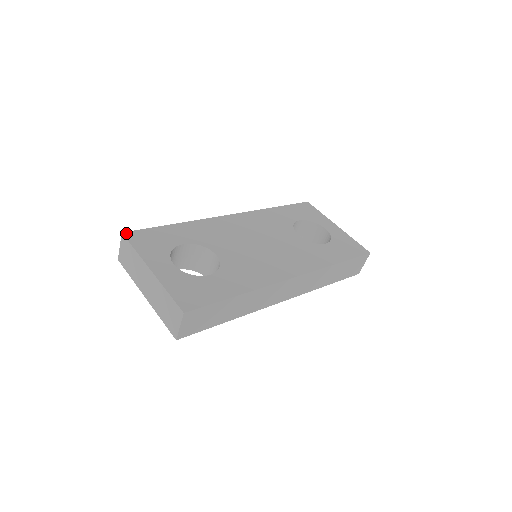
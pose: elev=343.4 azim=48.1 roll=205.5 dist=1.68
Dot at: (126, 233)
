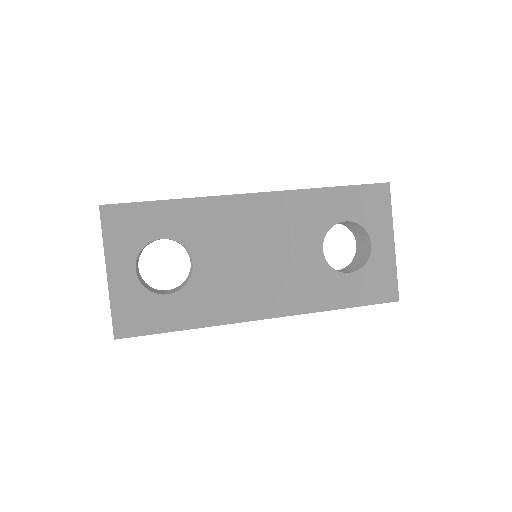
Dot at: (103, 207)
